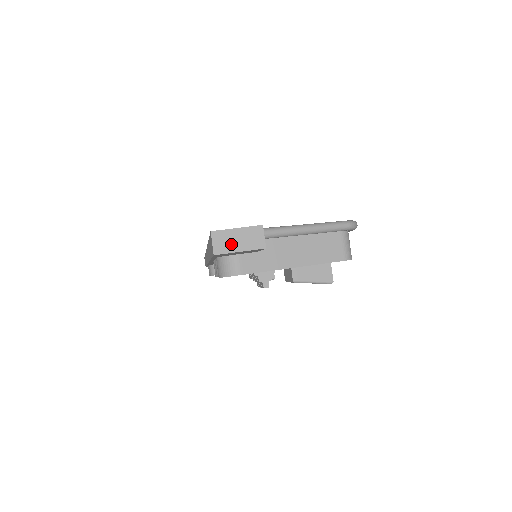
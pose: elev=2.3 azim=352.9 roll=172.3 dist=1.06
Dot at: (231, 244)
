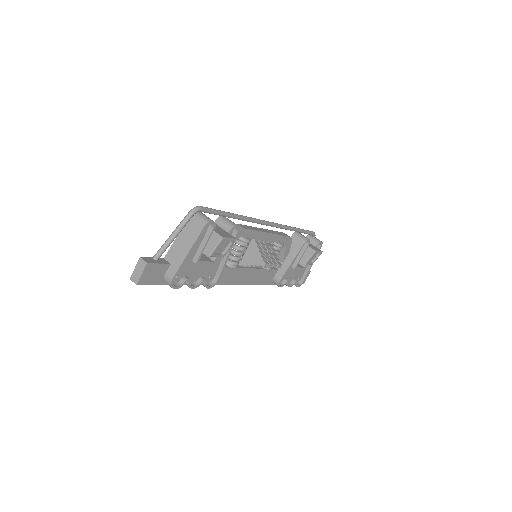
Dot at: (138, 275)
